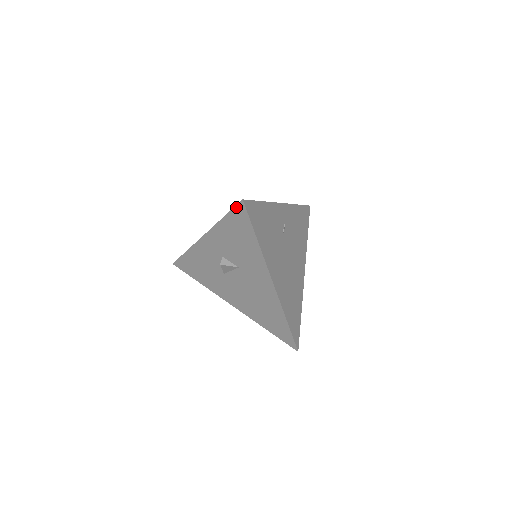
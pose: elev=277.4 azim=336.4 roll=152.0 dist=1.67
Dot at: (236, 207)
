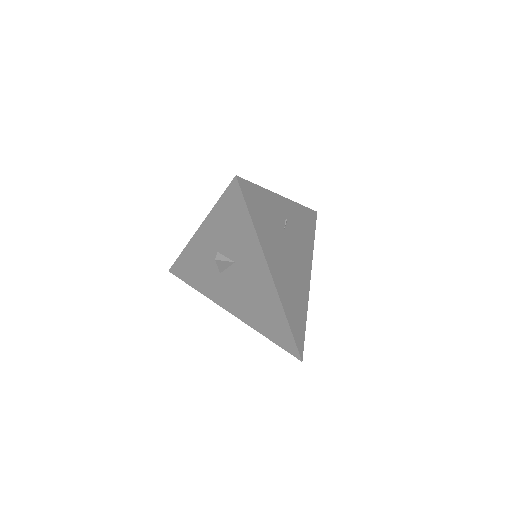
Dot at: (229, 186)
